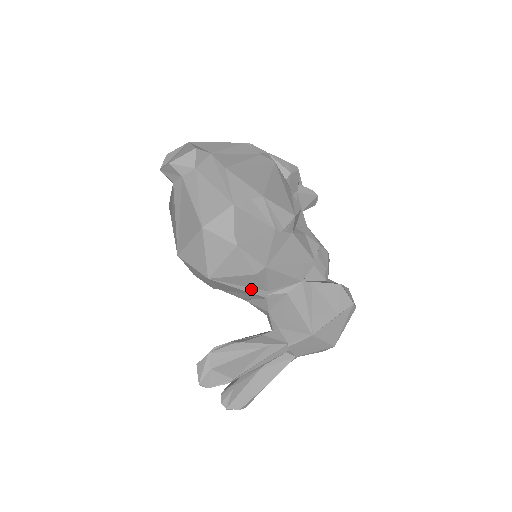
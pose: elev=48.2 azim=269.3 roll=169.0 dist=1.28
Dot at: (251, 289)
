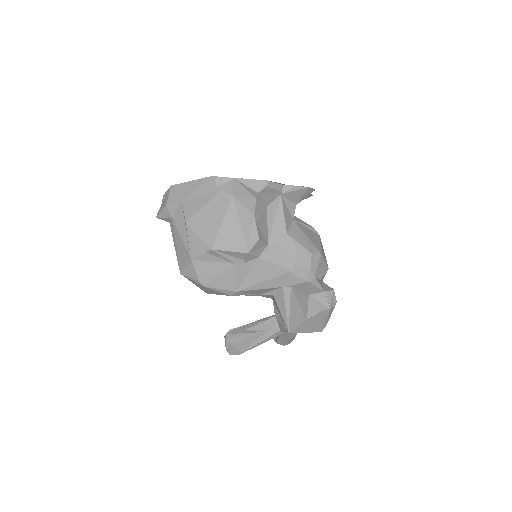
Dot at: occluded
